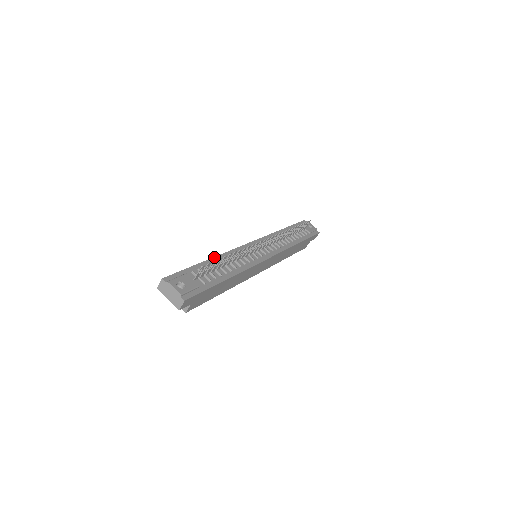
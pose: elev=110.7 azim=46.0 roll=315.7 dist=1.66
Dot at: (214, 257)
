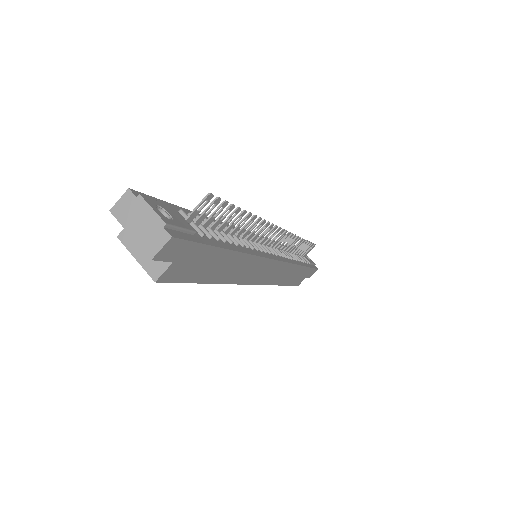
Dot at: occluded
